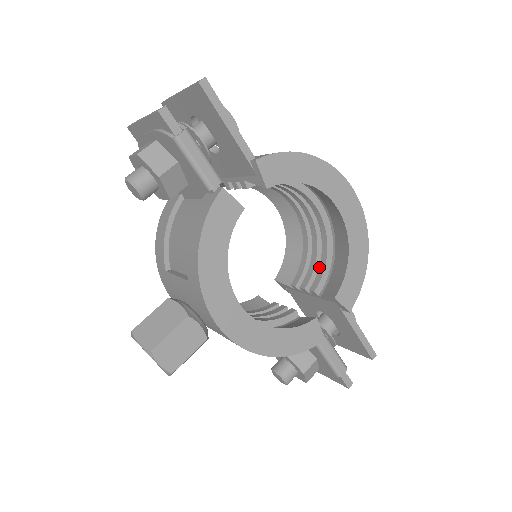
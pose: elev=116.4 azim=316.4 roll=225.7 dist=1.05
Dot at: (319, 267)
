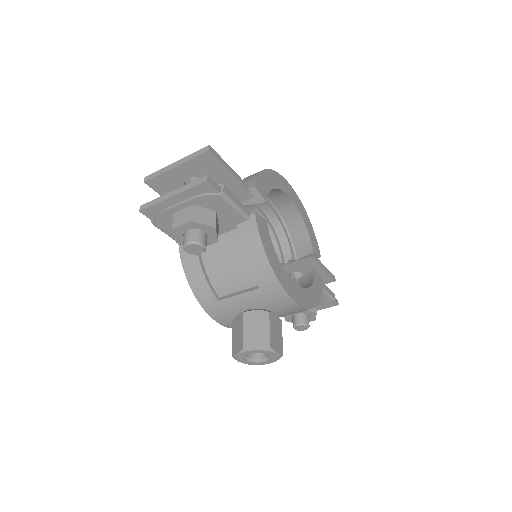
Dot at: (283, 243)
